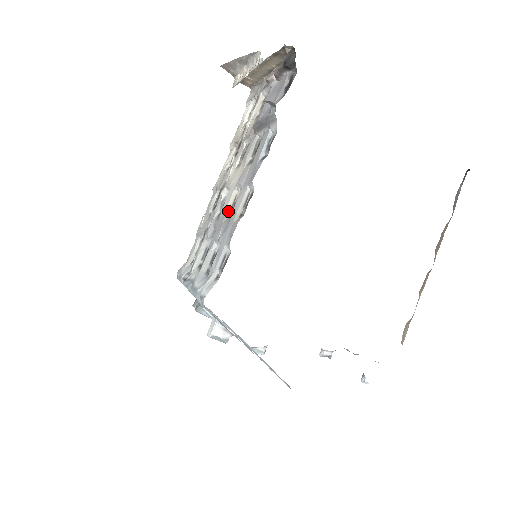
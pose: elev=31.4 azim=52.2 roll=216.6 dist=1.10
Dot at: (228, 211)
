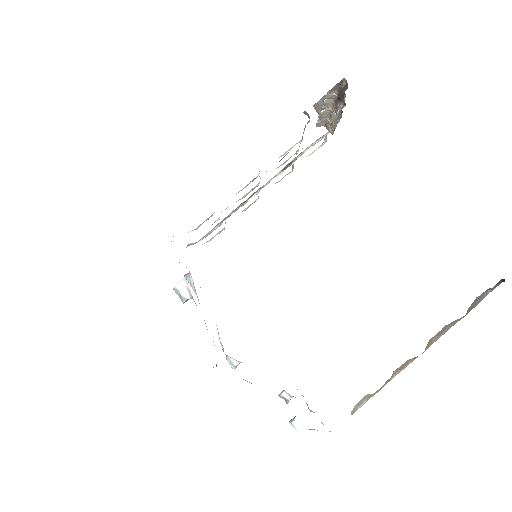
Dot at: (243, 197)
